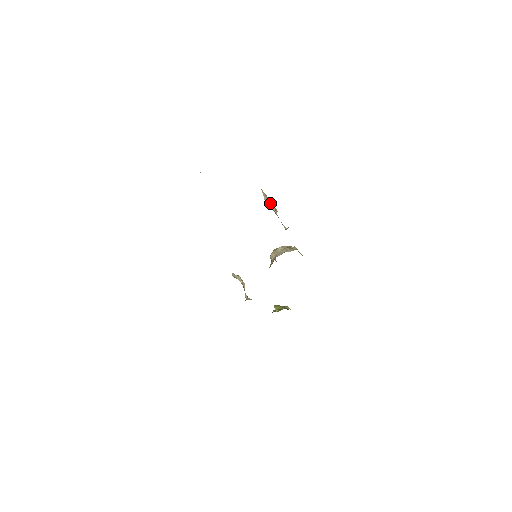
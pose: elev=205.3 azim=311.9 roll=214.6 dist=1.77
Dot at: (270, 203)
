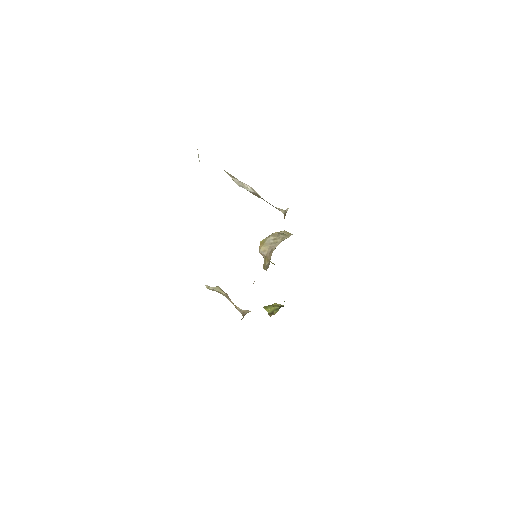
Dot at: occluded
